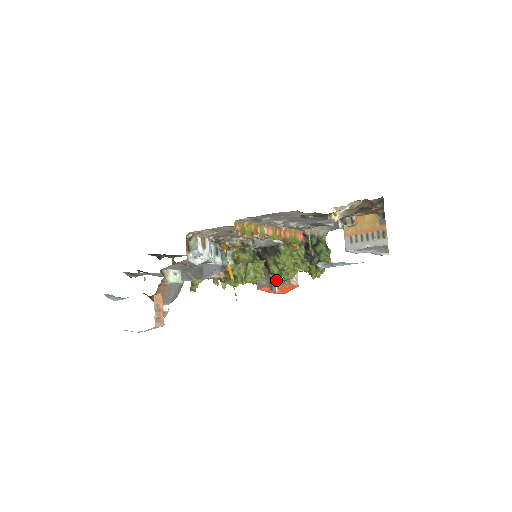
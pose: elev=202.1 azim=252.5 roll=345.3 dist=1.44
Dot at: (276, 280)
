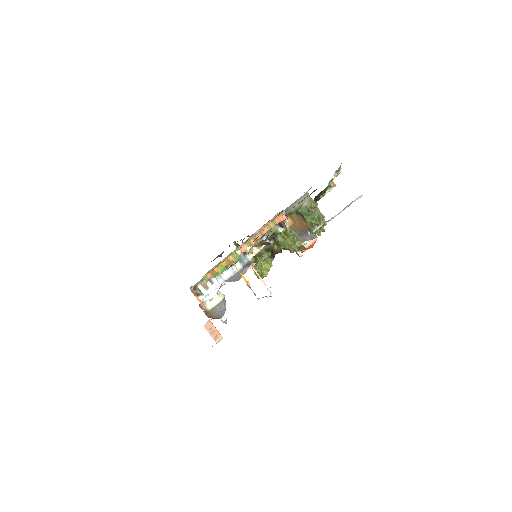
Dot at: occluded
